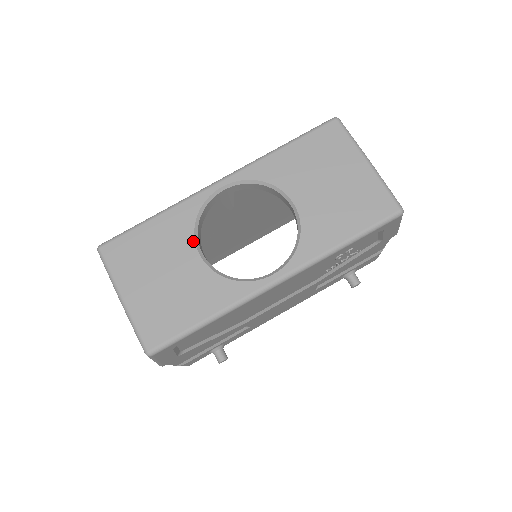
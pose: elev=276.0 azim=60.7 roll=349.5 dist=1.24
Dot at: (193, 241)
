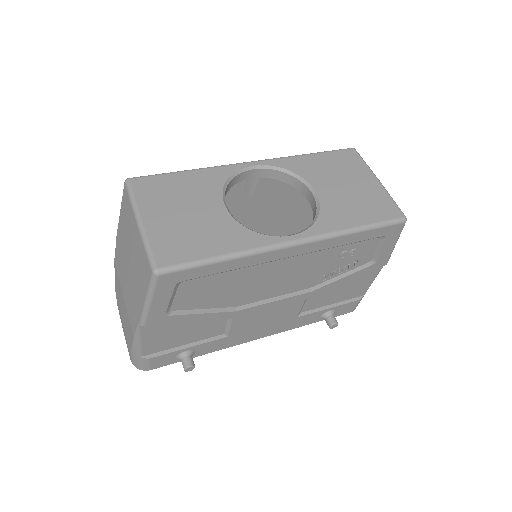
Dot at: (221, 195)
